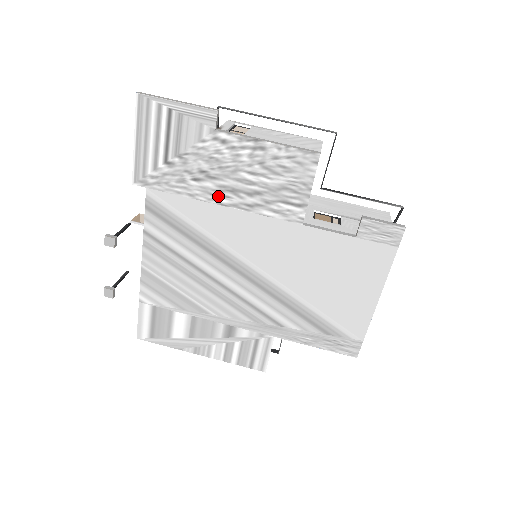
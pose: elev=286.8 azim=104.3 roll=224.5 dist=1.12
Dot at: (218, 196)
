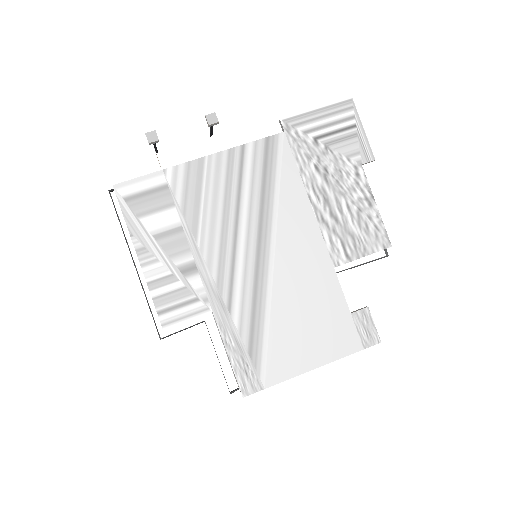
Dot at: (314, 191)
